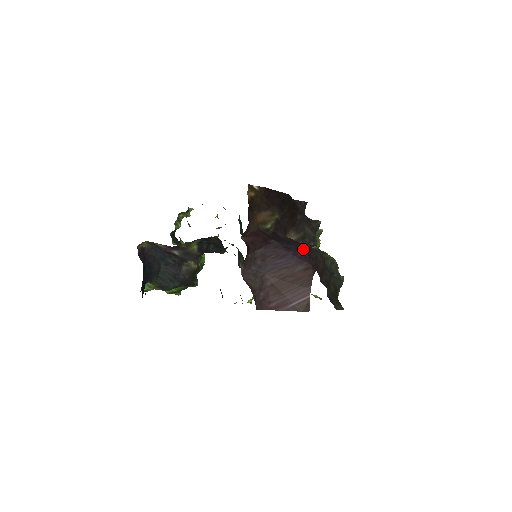
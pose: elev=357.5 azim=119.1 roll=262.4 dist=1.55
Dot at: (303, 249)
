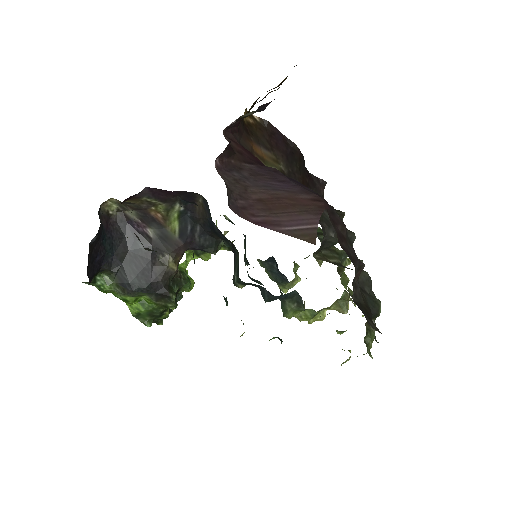
Dot at: occluded
